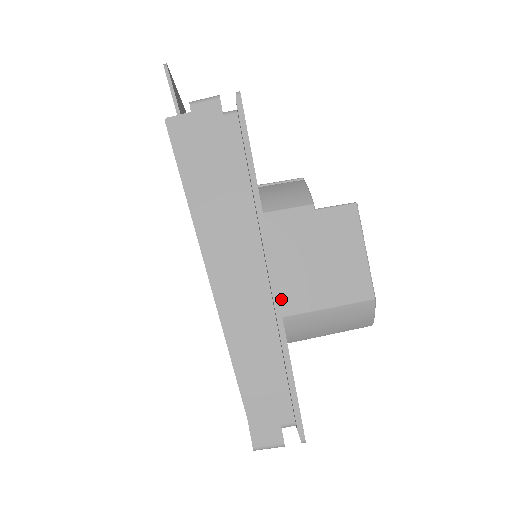
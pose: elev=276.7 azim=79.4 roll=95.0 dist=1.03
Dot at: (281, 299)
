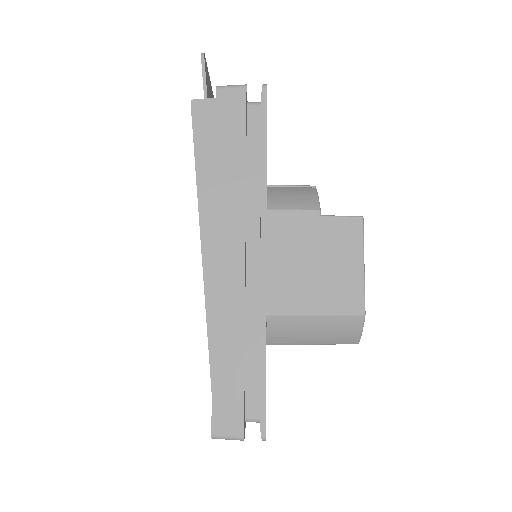
Dot at: (271, 297)
